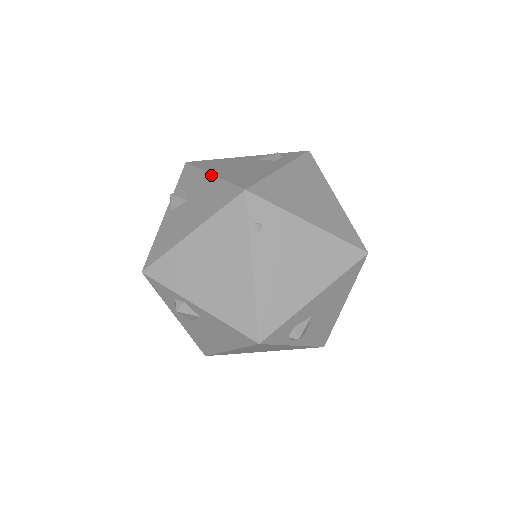
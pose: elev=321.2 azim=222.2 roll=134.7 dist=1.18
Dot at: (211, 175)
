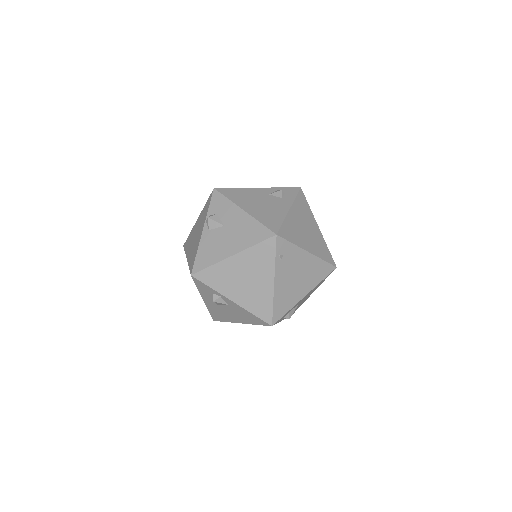
Dot at: (243, 211)
